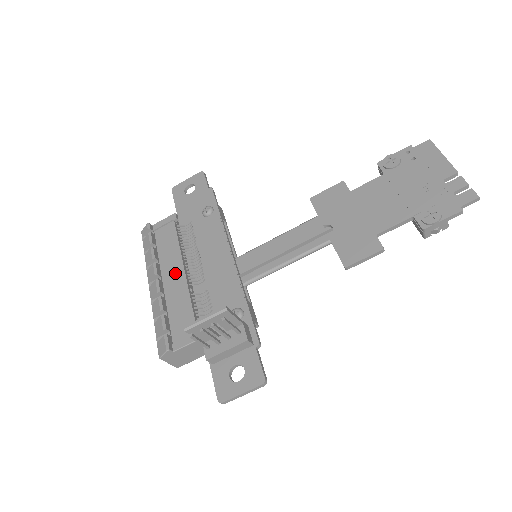
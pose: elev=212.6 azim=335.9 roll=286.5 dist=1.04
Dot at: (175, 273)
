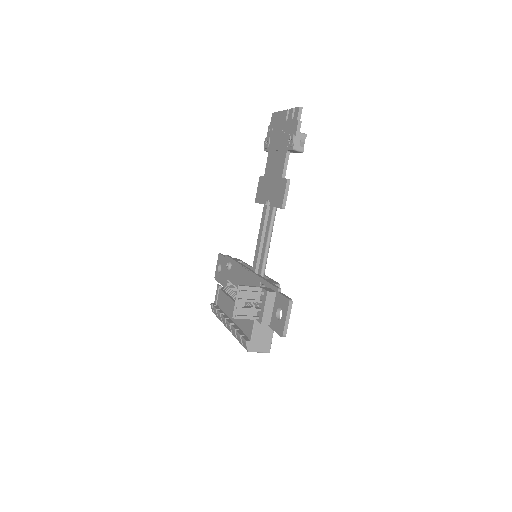
Dot at: (232, 309)
